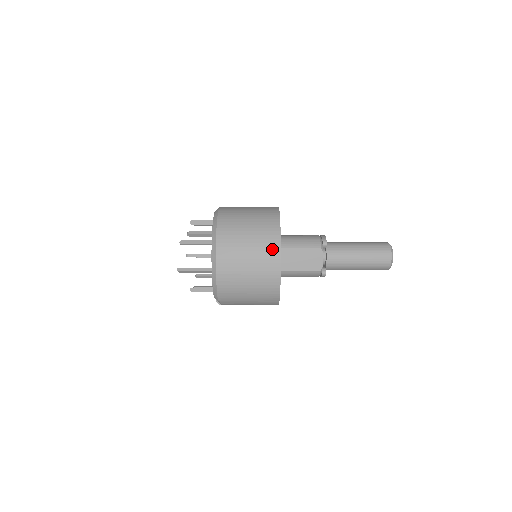
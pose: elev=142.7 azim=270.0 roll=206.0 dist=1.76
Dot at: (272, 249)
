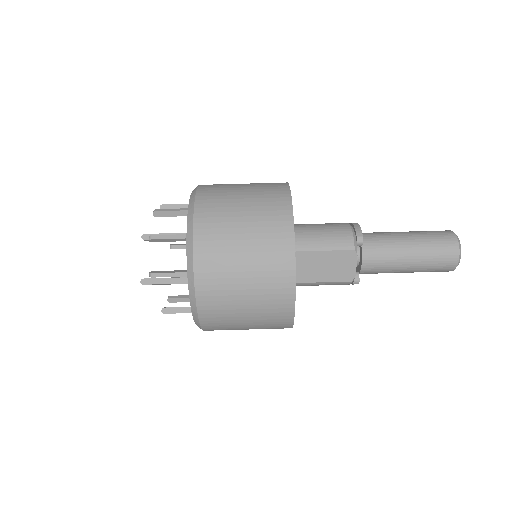
Dot at: (282, 268)
